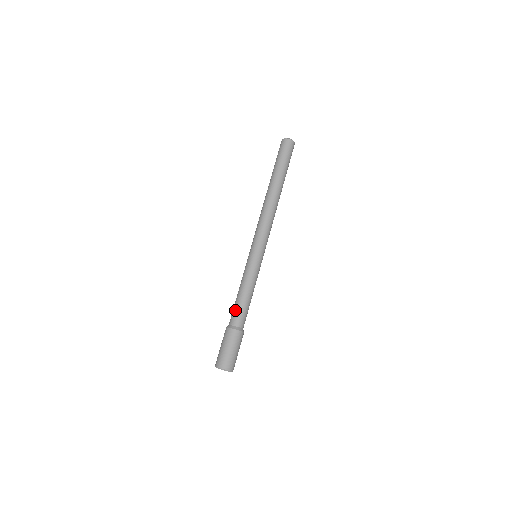
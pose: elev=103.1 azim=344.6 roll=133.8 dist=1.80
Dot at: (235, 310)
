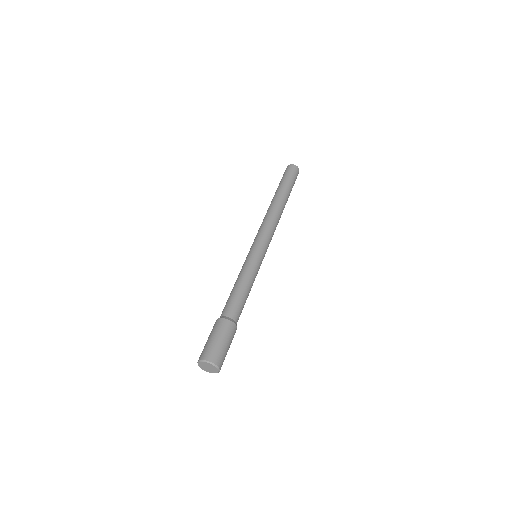
Dot at: (226, 303)
